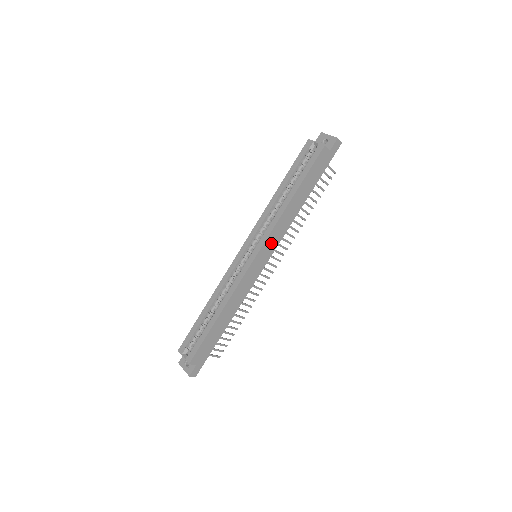
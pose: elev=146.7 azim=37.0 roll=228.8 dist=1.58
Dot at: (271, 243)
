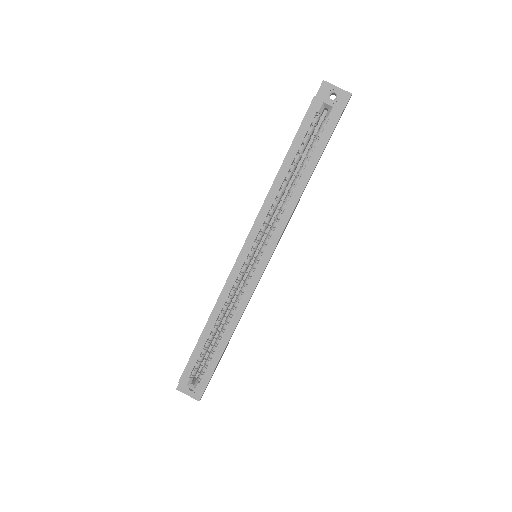
Dot at: occluded
